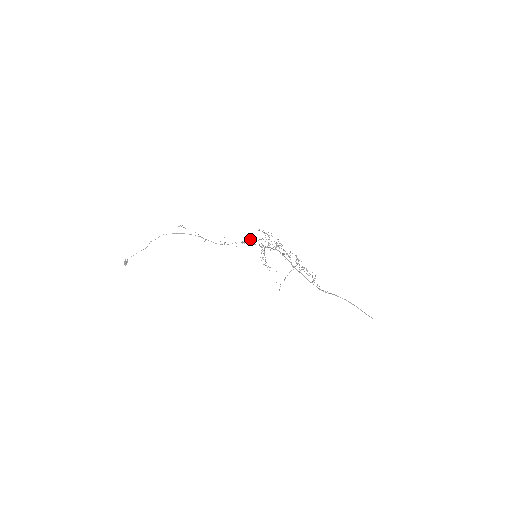
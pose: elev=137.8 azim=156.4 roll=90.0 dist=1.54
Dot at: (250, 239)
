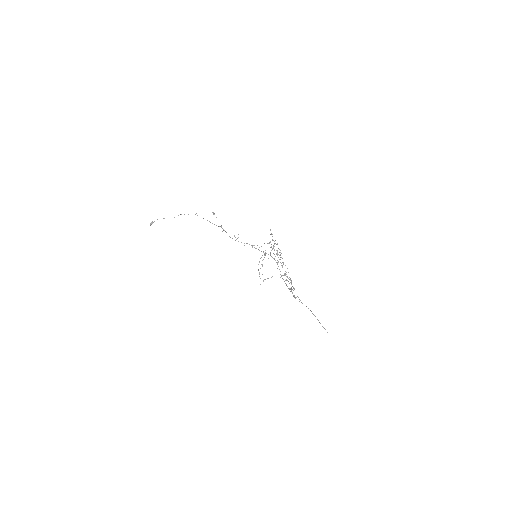
Dot at: occluded
